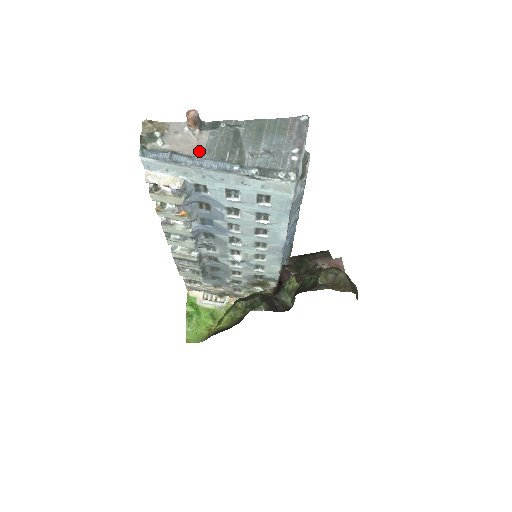
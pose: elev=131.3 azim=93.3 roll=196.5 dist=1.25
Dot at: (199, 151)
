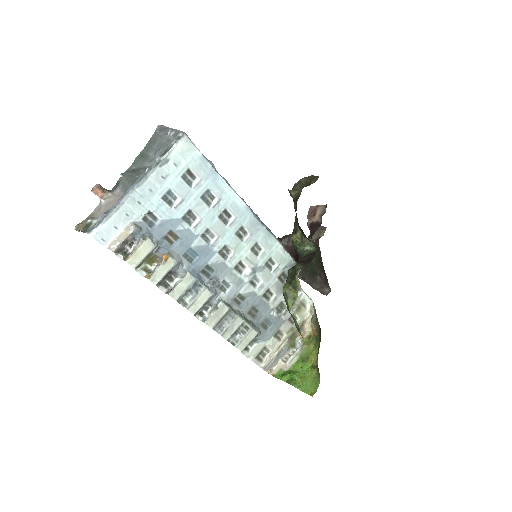
Dot at: (120, 196)
